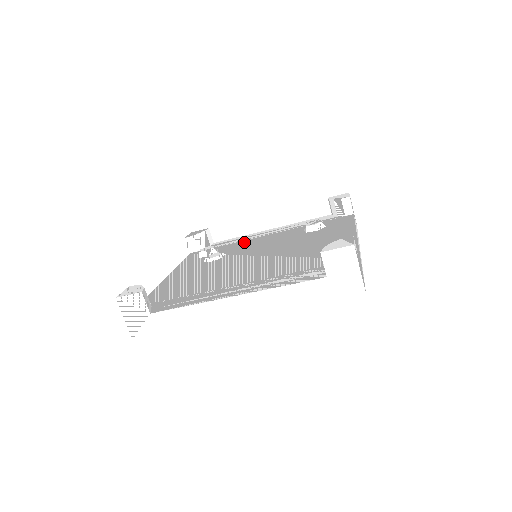
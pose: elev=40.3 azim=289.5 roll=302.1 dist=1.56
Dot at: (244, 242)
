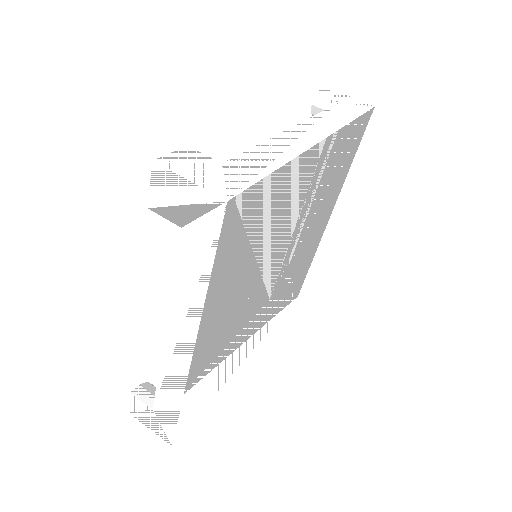
Dot at: (284, 246)
